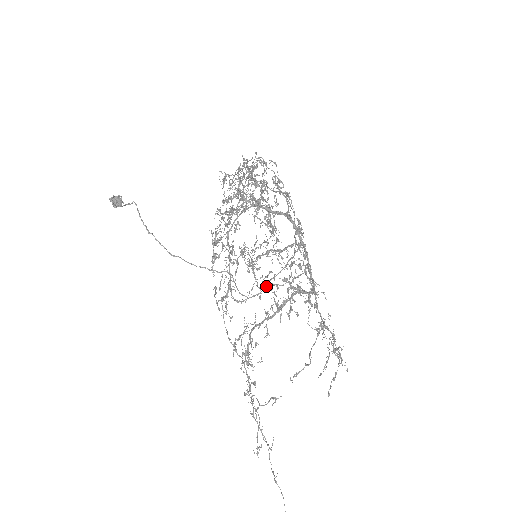
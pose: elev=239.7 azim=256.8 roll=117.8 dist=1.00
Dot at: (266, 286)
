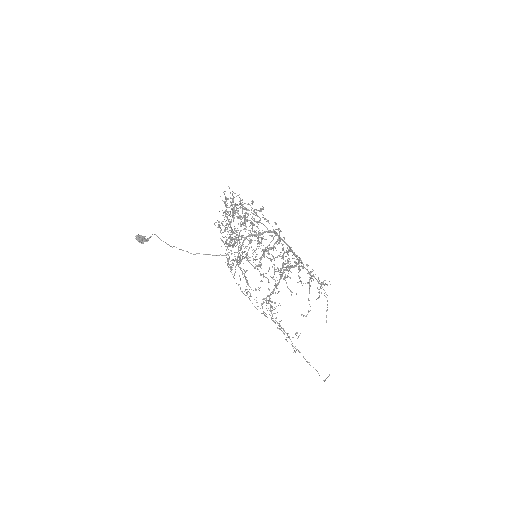
Dot at: (264, 251)
